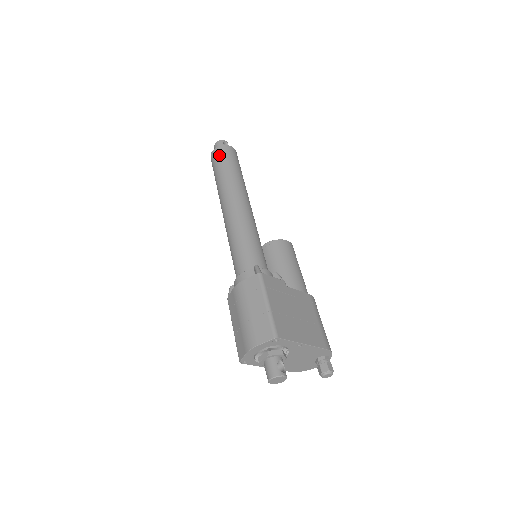
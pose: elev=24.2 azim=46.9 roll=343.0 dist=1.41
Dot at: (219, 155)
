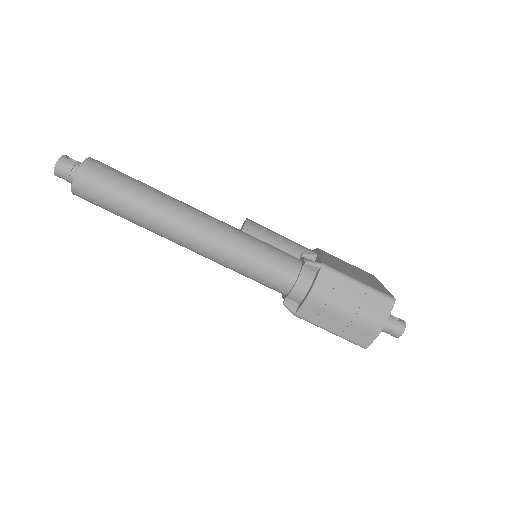
Dot at: (97, 179)
